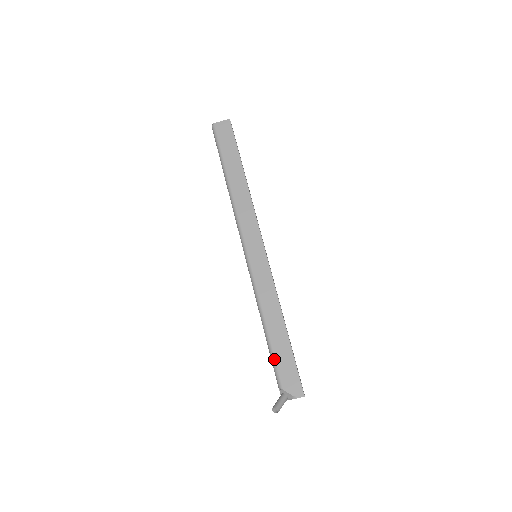
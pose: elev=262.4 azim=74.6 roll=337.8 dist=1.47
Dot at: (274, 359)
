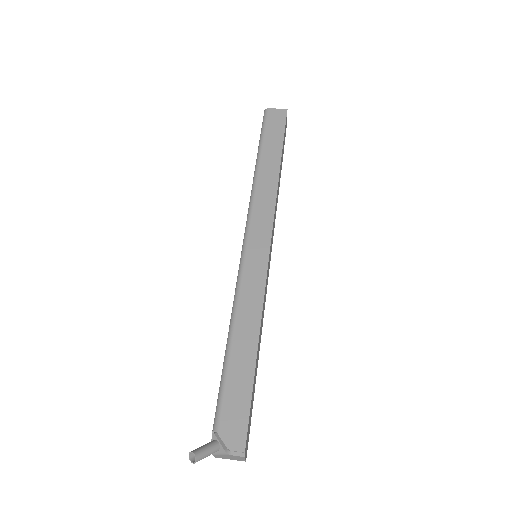
Dot at: (223, 385)
